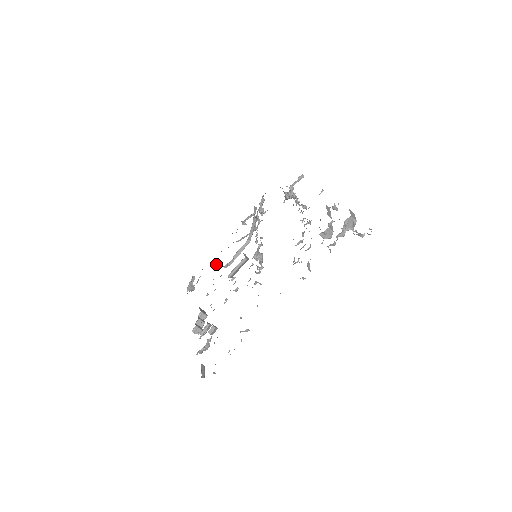
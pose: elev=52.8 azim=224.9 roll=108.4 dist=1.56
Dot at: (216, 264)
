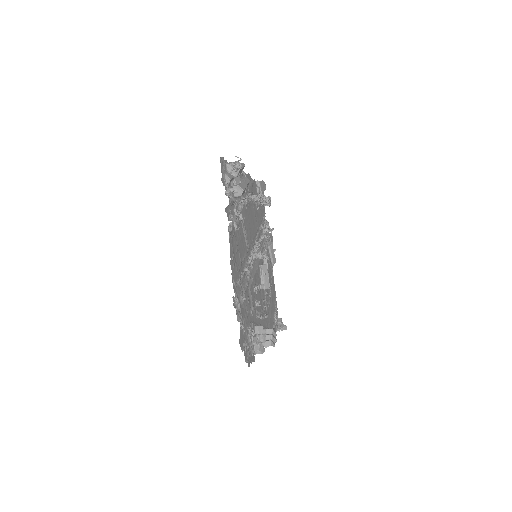
Dot at: (270, 292)
